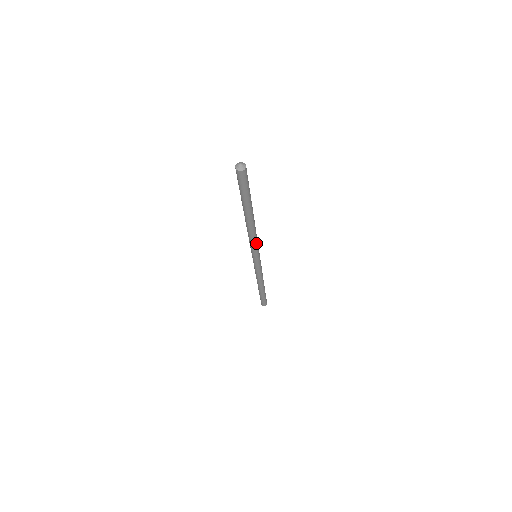
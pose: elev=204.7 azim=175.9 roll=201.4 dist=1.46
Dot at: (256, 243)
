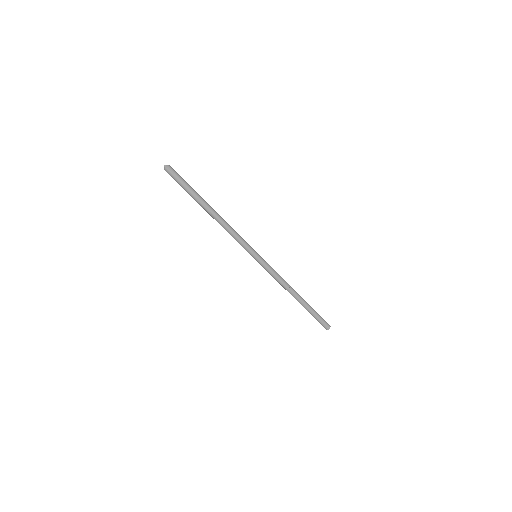
Dot at: (240, 236)
